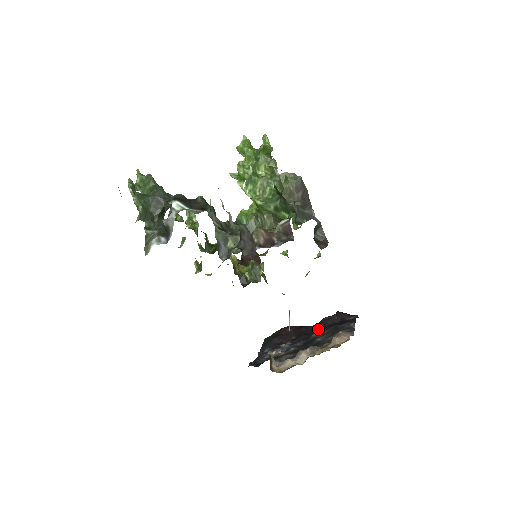
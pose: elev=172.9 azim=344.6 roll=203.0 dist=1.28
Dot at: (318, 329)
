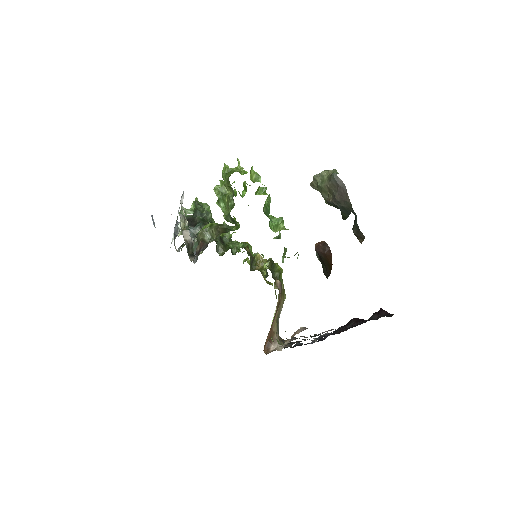
Dot at: (360, 324)
